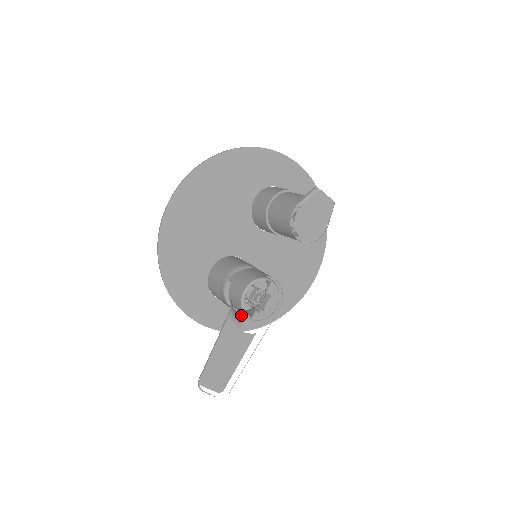
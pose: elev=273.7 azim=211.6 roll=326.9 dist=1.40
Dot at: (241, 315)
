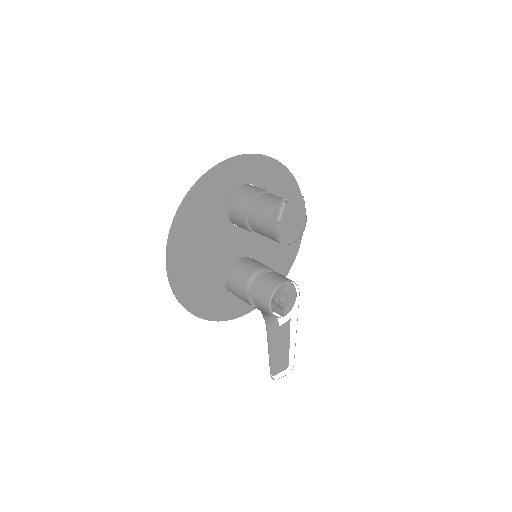
Dot at: (272, 311)
